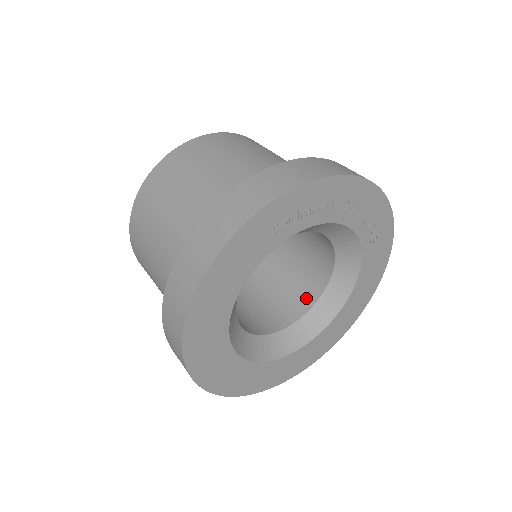
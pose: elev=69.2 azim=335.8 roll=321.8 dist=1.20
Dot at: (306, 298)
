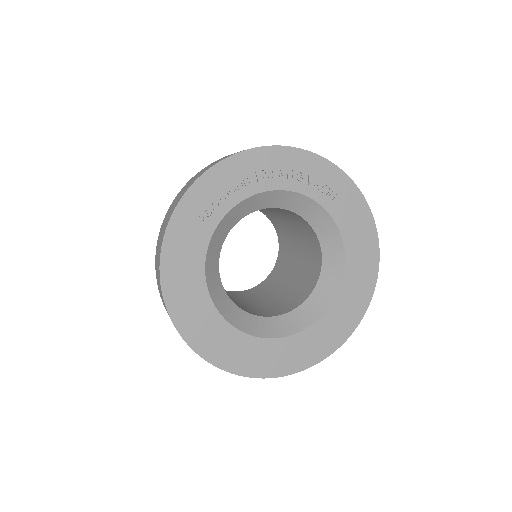
Dot at: (315, 271)
